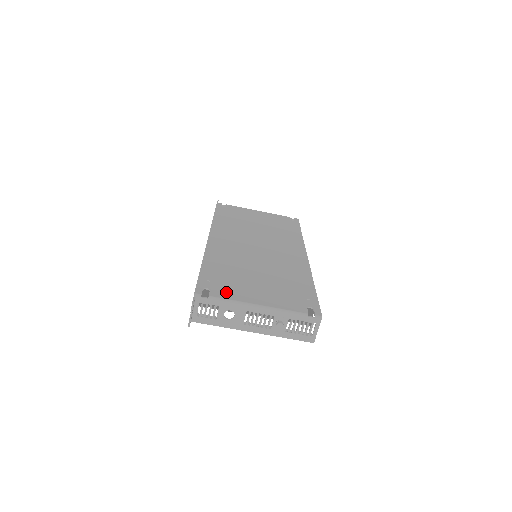
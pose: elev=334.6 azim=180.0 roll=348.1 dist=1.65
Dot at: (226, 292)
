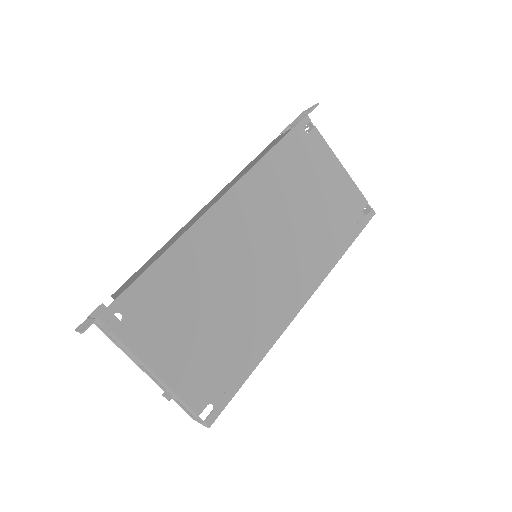
Dot at: (138, 333)
